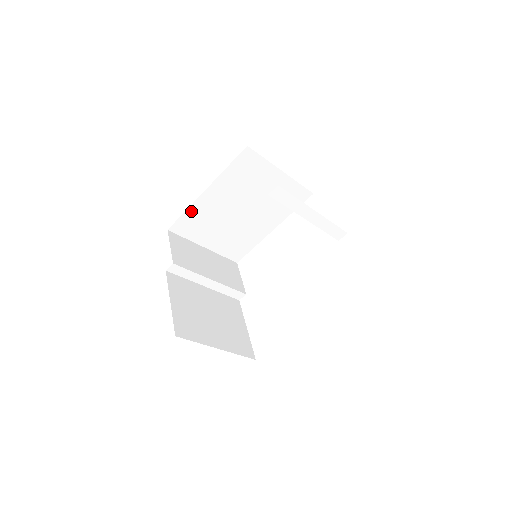
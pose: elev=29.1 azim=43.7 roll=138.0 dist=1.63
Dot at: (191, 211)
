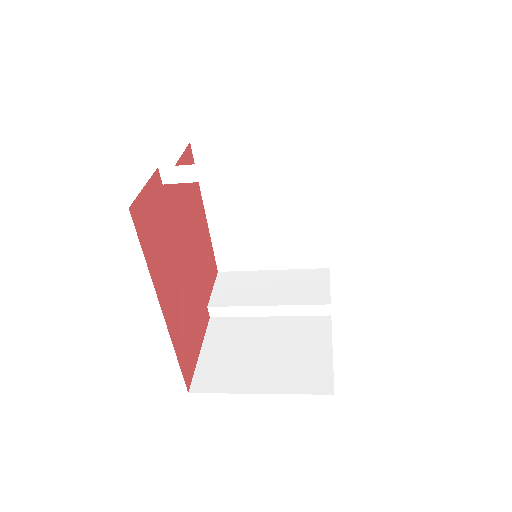
Dot at: (217, 241)
